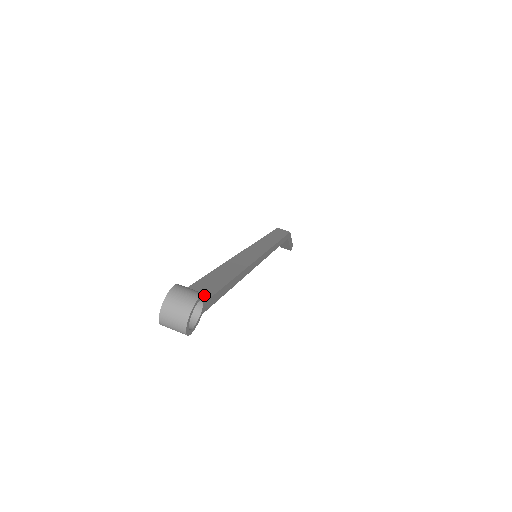
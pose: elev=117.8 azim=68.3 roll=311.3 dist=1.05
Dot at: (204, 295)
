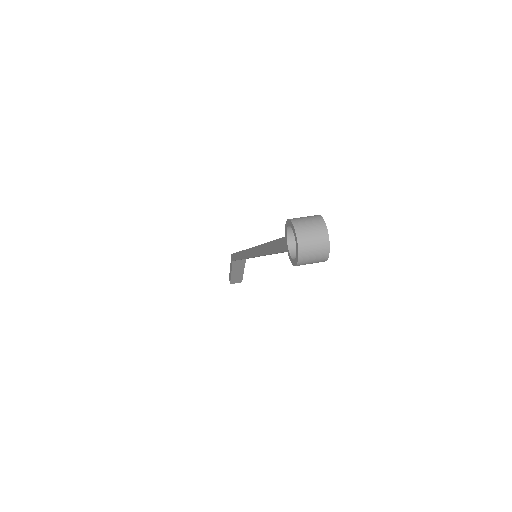
Dot at: occluded
